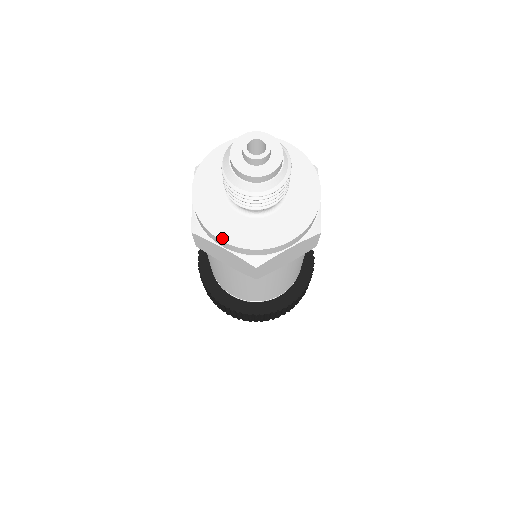
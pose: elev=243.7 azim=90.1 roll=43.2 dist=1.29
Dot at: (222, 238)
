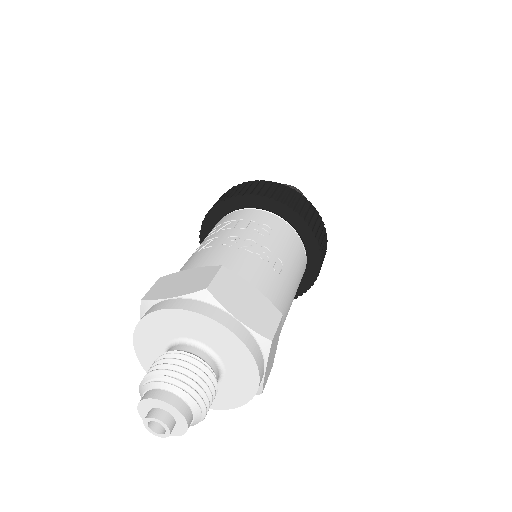
Dot at: (219, 408)
